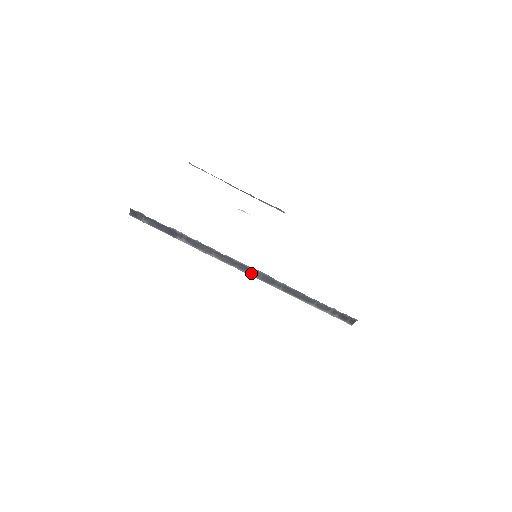
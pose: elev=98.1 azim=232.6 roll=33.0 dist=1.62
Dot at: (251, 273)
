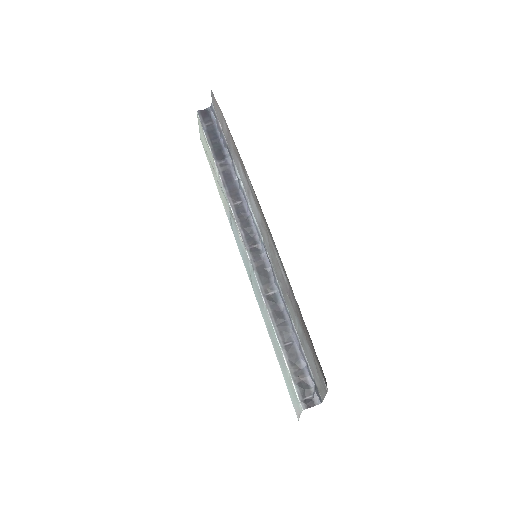
Dot at: (253, 252)
